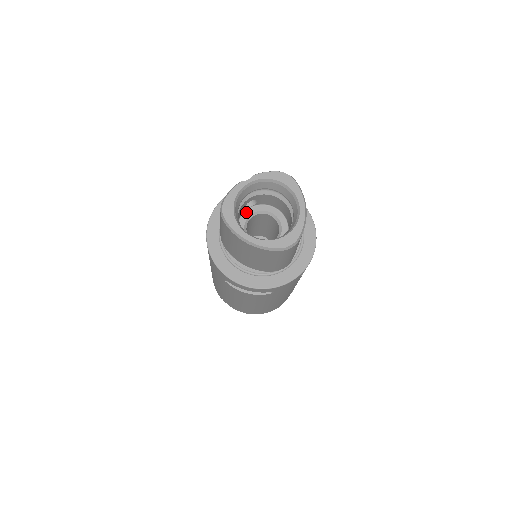
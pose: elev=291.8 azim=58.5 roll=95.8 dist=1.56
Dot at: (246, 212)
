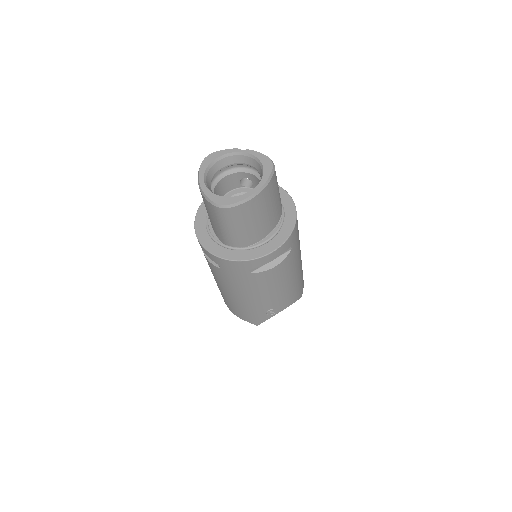
Dot at: (242, 189)
